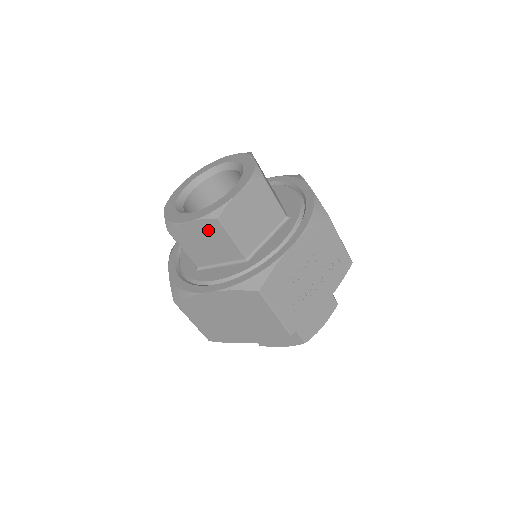
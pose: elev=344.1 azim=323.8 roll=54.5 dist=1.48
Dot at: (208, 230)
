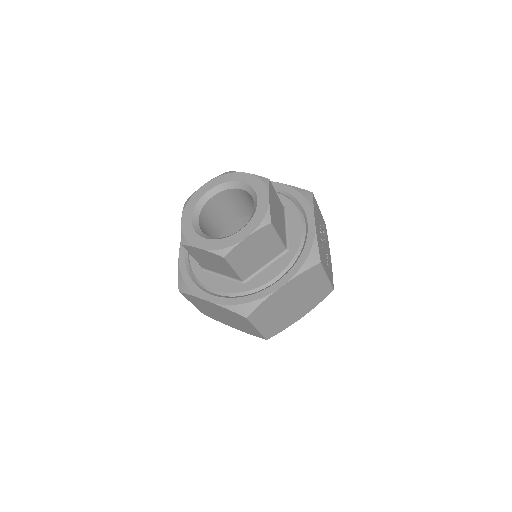
Dot at: (261, 238)
